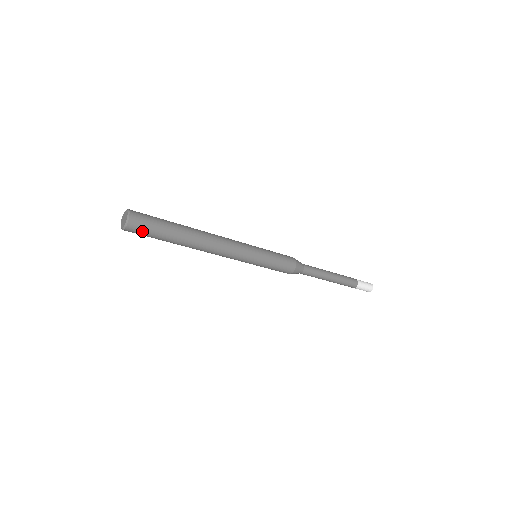
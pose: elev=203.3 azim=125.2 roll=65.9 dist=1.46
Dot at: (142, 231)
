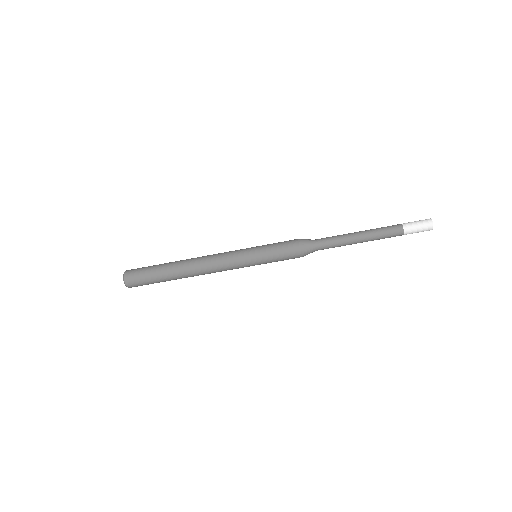
Dot at: (137, 276)
